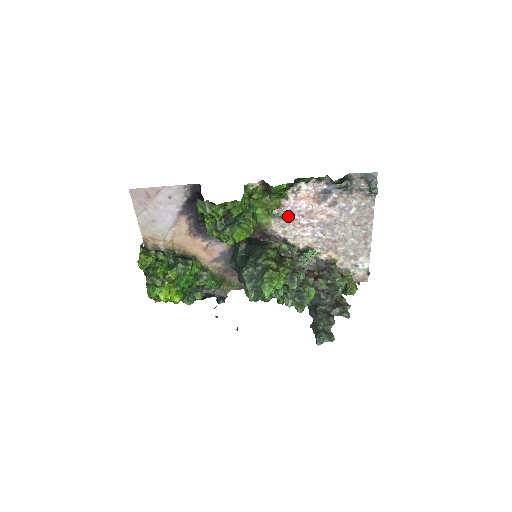
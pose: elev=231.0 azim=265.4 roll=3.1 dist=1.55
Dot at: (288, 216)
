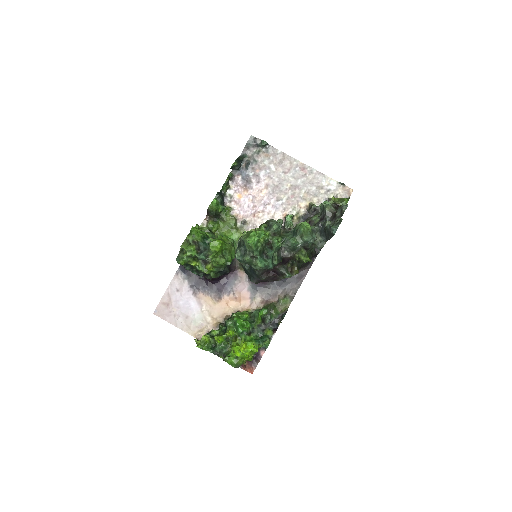
Dot at: (248, 218)
